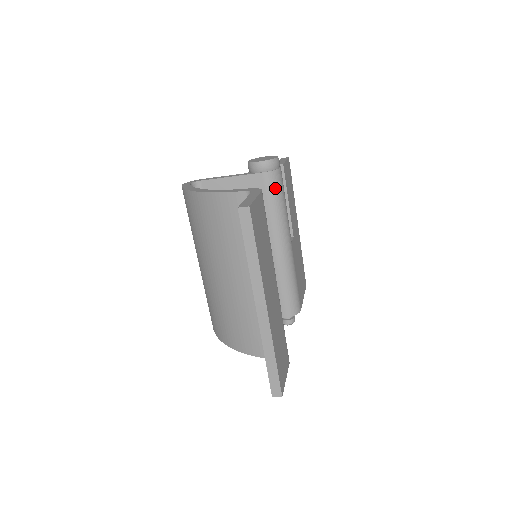
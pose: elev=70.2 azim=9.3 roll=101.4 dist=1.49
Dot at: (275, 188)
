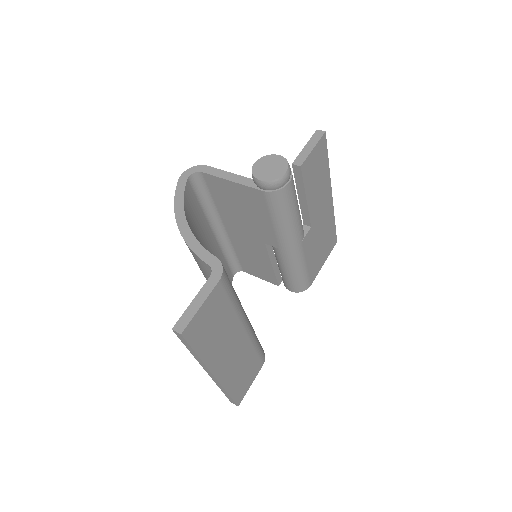
Dot at: (279, 205)
